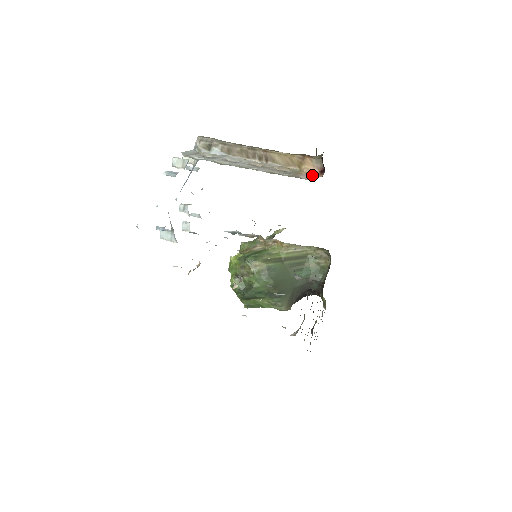
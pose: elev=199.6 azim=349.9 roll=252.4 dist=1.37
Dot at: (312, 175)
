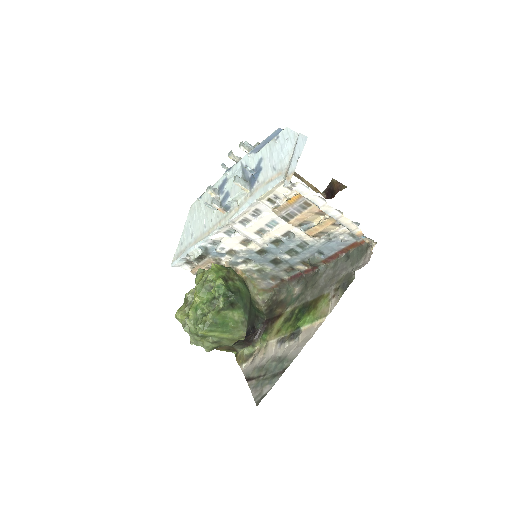
Dot at: occluded
